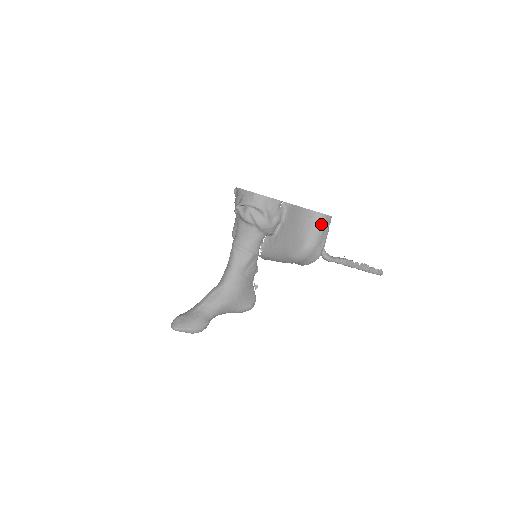
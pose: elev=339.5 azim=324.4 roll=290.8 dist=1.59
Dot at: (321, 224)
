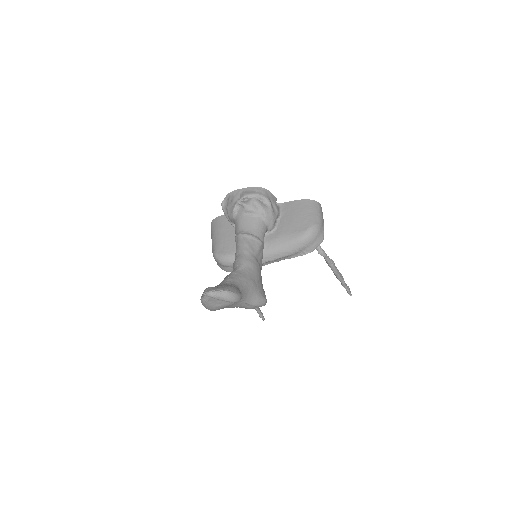
Dot at: (319, 209)
